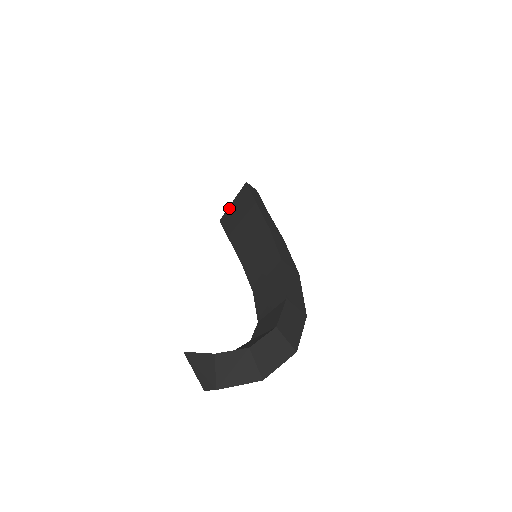
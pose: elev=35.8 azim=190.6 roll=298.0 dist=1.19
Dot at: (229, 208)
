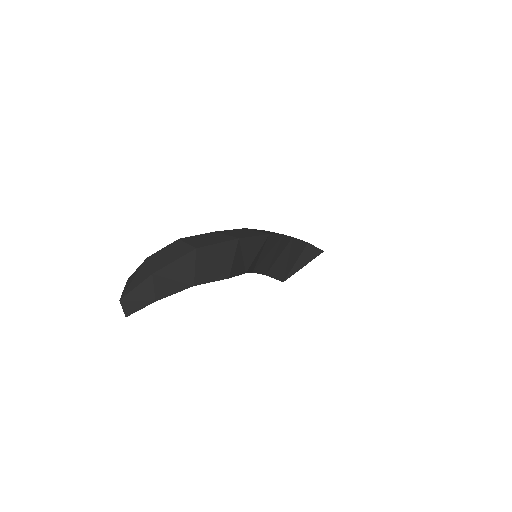
Dot at: occluded
